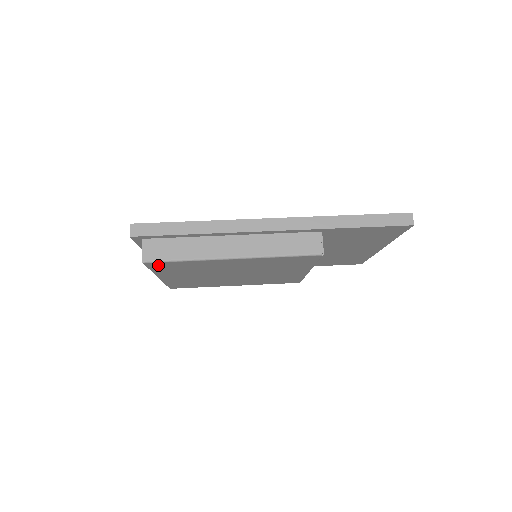
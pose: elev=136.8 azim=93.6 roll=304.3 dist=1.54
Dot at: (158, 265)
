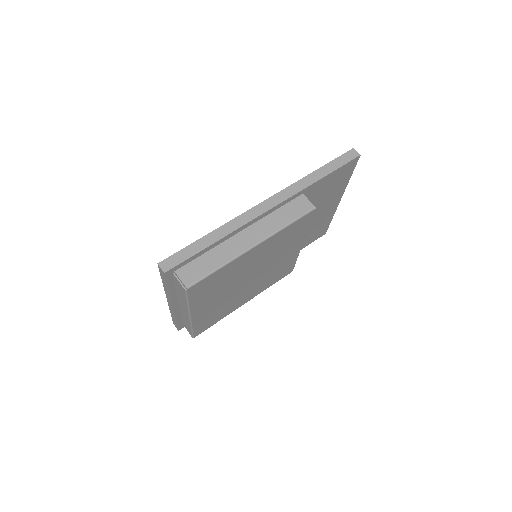
Dot at: (197, 288)
